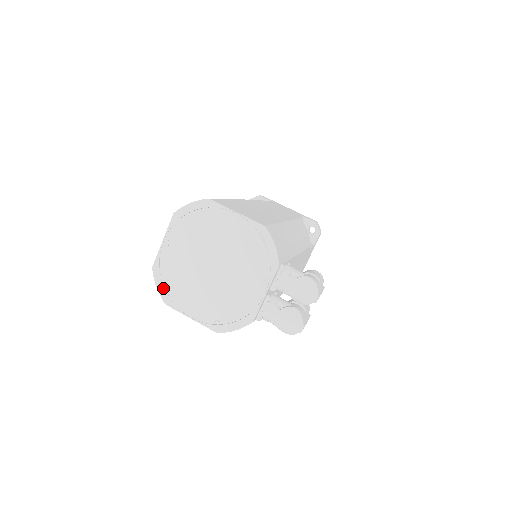
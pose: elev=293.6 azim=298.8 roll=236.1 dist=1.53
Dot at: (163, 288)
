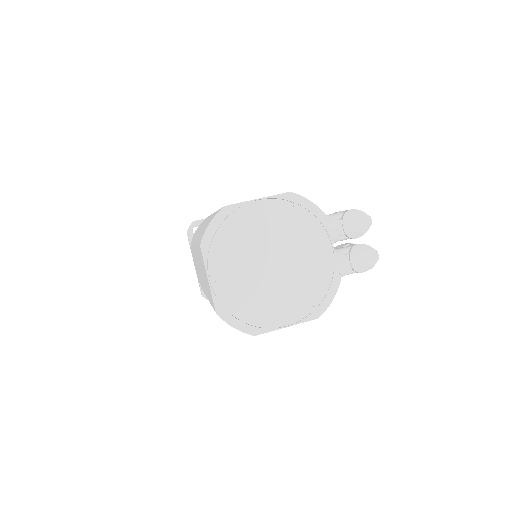
Dot at: (241, 323)
